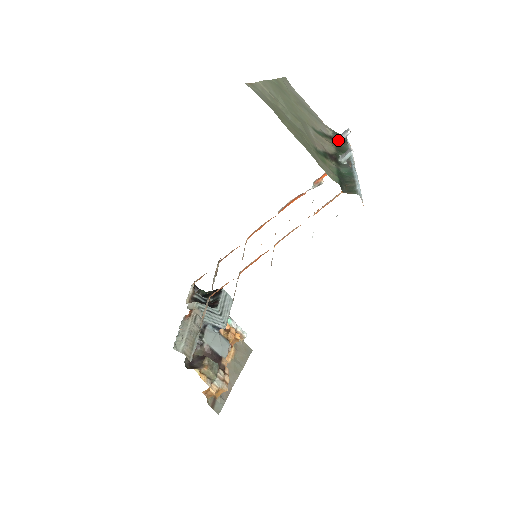
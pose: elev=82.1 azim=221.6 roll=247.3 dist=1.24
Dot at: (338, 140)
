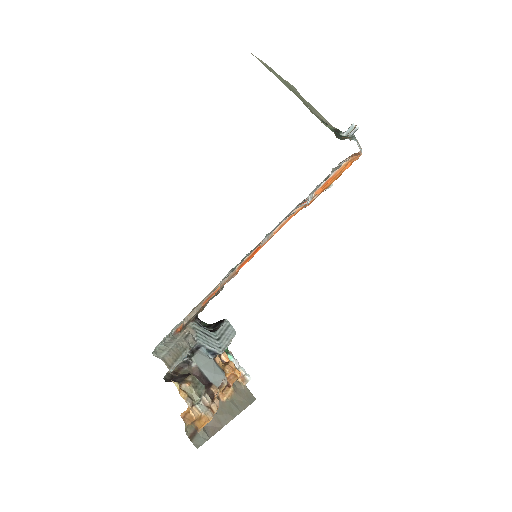
Dot at: occluded
